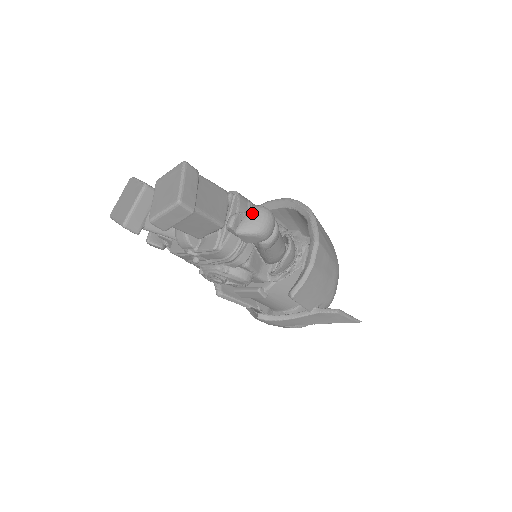
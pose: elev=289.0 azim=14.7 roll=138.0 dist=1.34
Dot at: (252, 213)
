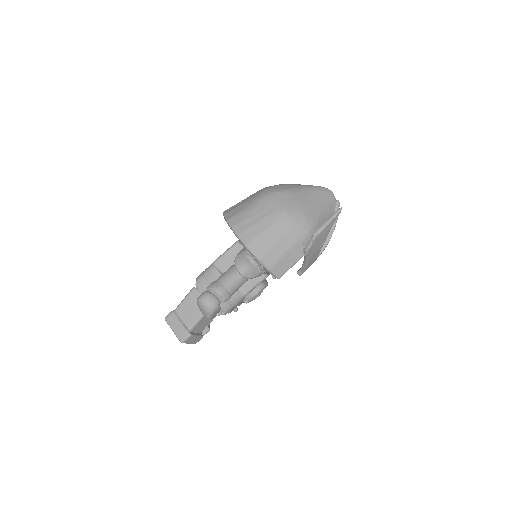
Dot at: (199, 308)
